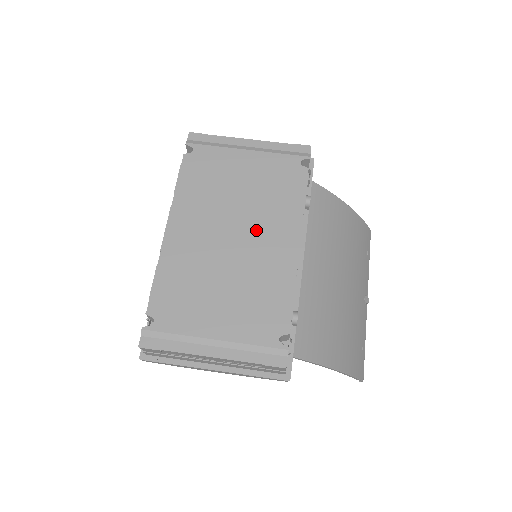
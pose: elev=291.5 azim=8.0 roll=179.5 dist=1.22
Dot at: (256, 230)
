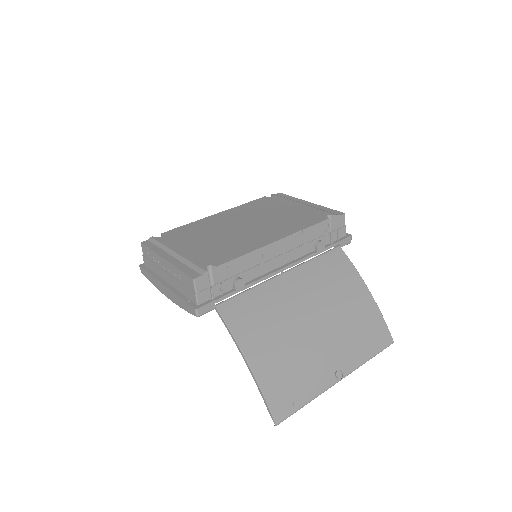
Dot at: (261, 228)
